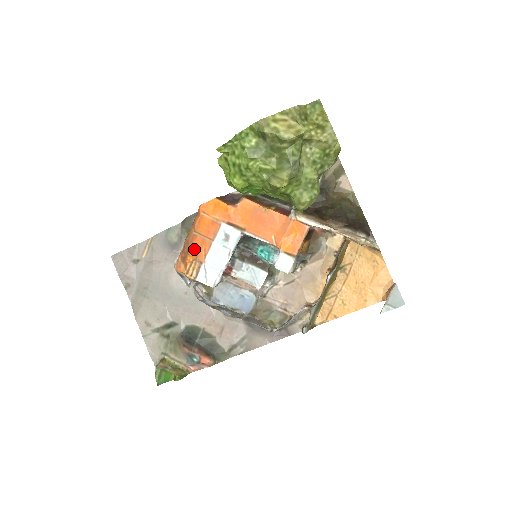
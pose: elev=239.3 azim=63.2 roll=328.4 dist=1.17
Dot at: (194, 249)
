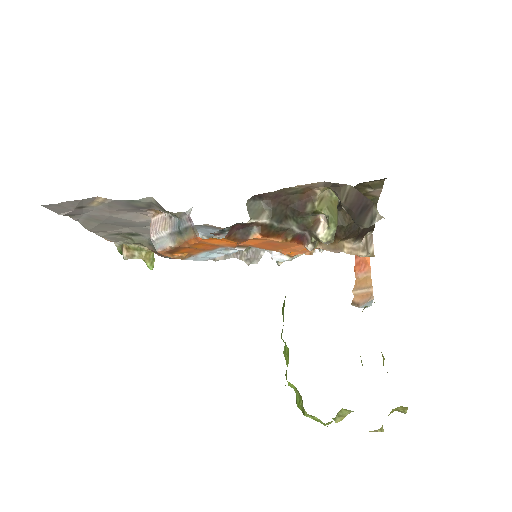
Dot at: (185, 251)
